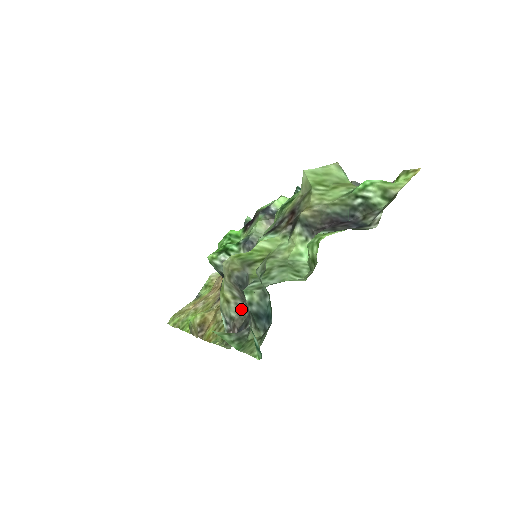
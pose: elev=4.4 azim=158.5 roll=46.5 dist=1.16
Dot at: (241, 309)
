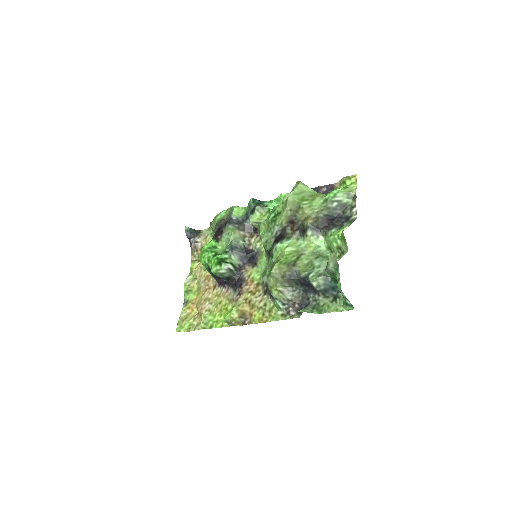
Dot at: (294, 292)
